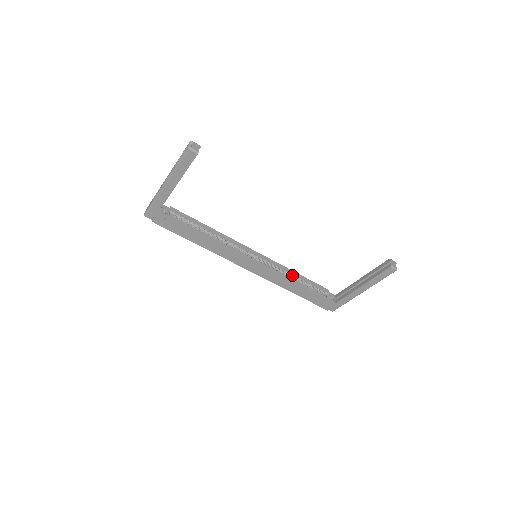
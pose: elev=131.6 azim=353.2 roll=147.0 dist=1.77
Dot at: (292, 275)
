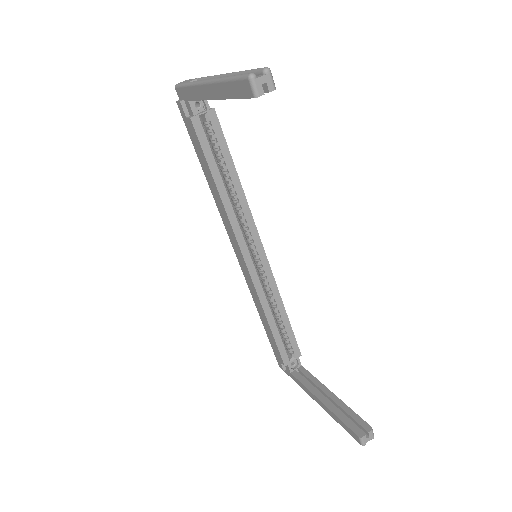
Dot at: (277, 308)
